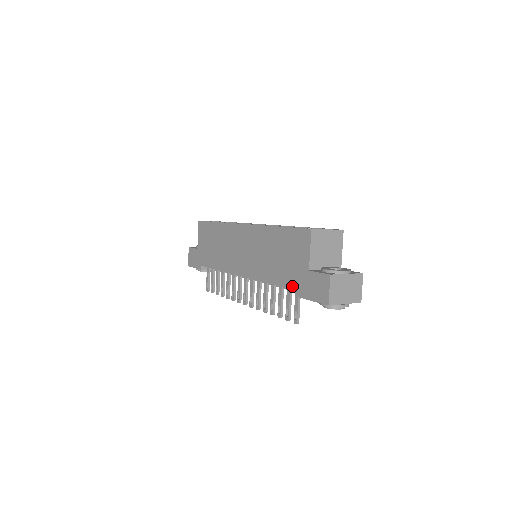
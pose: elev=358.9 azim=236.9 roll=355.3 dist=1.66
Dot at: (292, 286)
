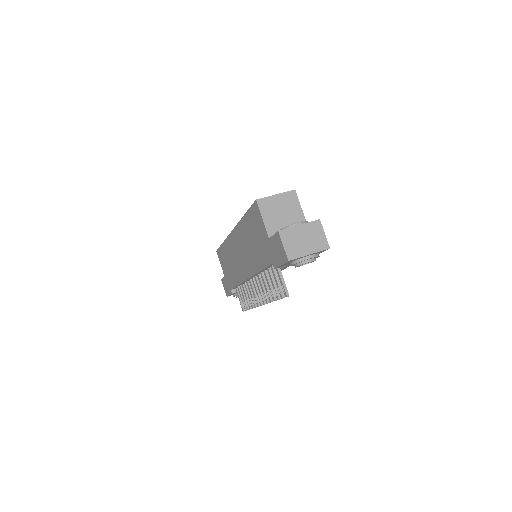
Dot at: (268, 262)
